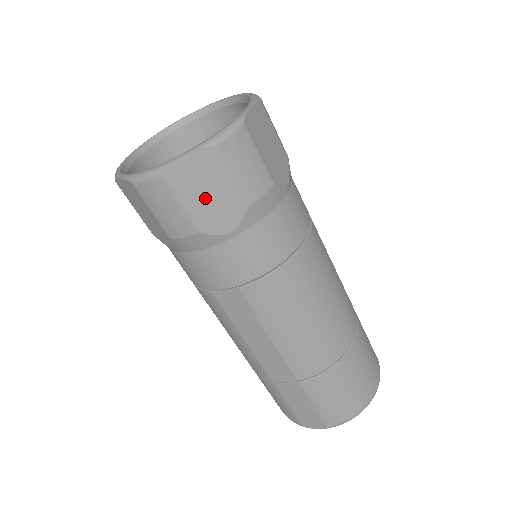
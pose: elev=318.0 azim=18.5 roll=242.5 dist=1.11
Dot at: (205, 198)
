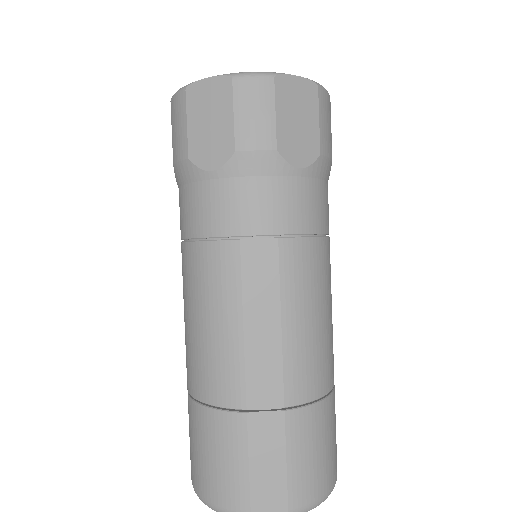
Dot at: (295, 122)
